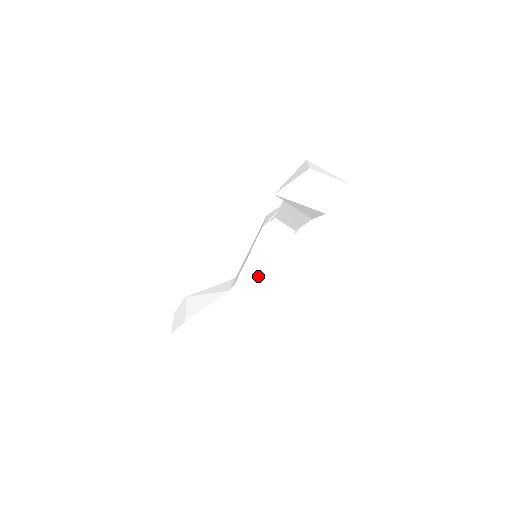
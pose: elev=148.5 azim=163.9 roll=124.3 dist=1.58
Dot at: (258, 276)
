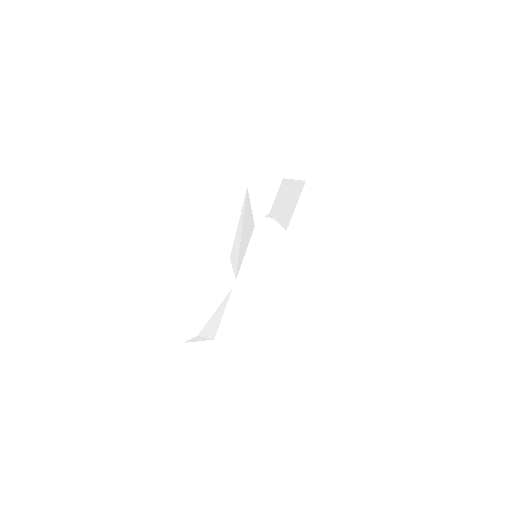
Dot at: (261, 264)
